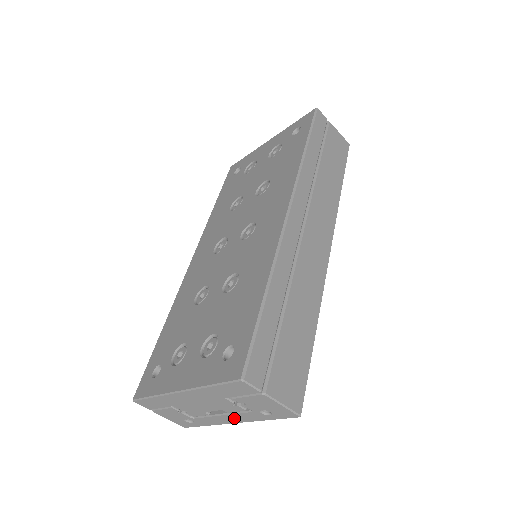
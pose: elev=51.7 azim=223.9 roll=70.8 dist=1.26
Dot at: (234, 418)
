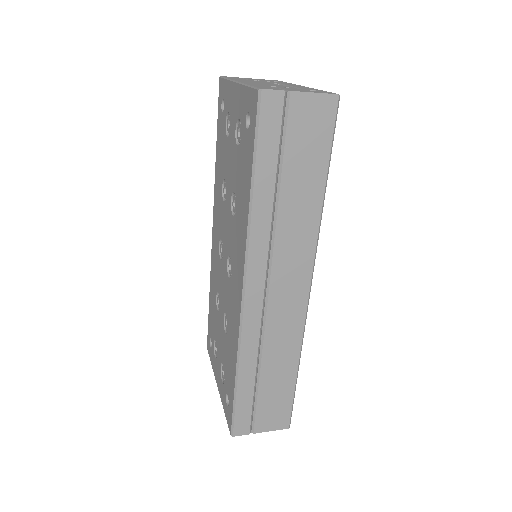
Dot at: occluded
